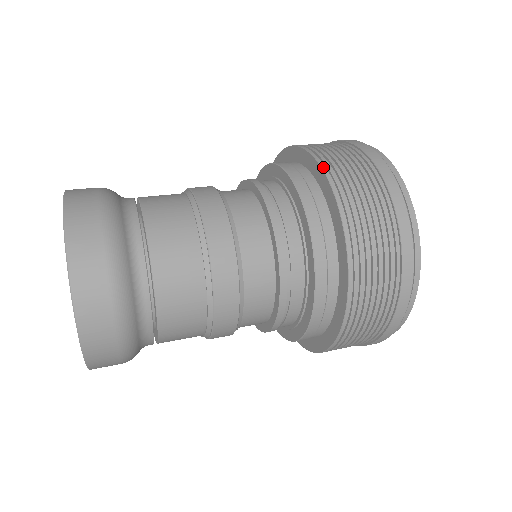
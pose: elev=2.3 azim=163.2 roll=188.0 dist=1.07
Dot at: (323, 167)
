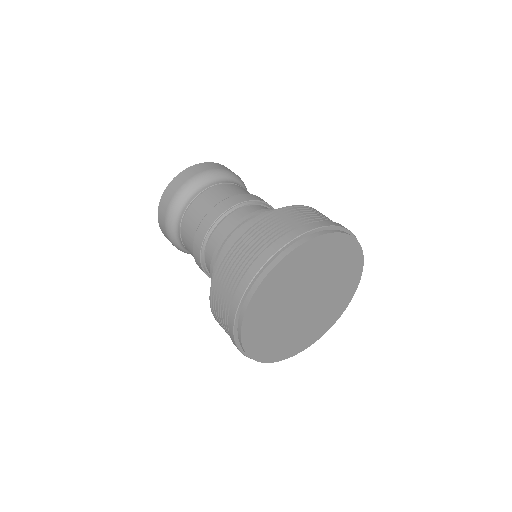
Dot at: (285, 207)
